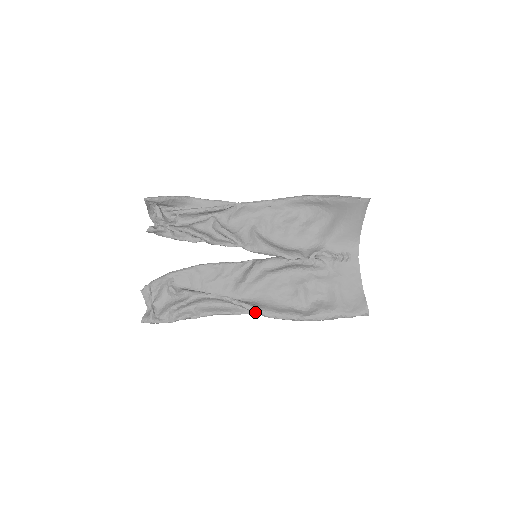
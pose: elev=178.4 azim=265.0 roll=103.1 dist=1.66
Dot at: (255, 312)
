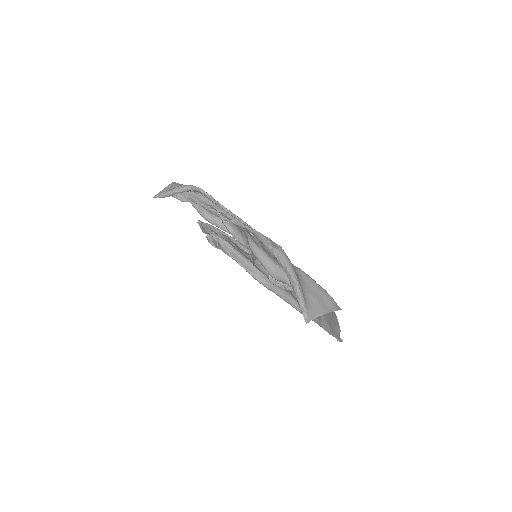
Dot at: (264, 286)
